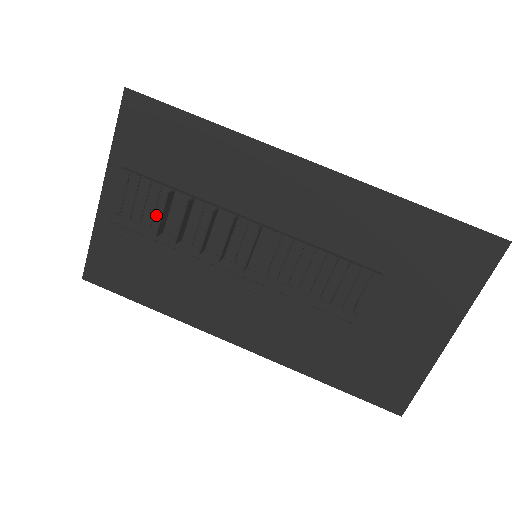
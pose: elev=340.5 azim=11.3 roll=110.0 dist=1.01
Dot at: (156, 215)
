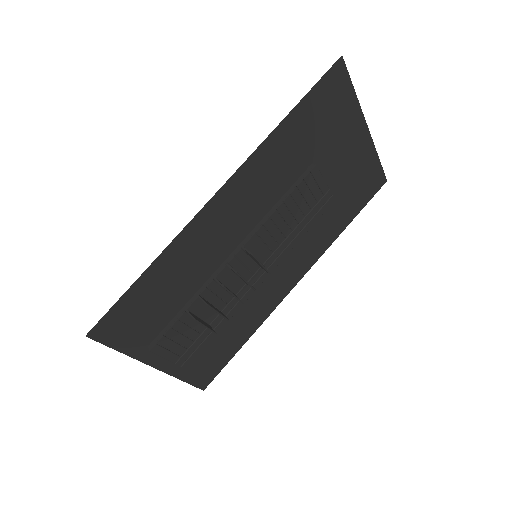
Dot at: (195, 328)
